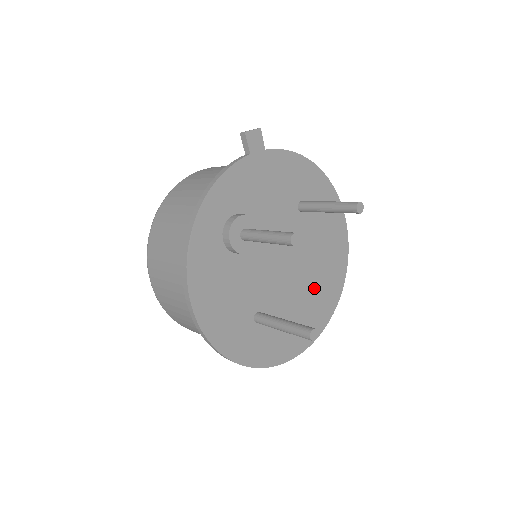
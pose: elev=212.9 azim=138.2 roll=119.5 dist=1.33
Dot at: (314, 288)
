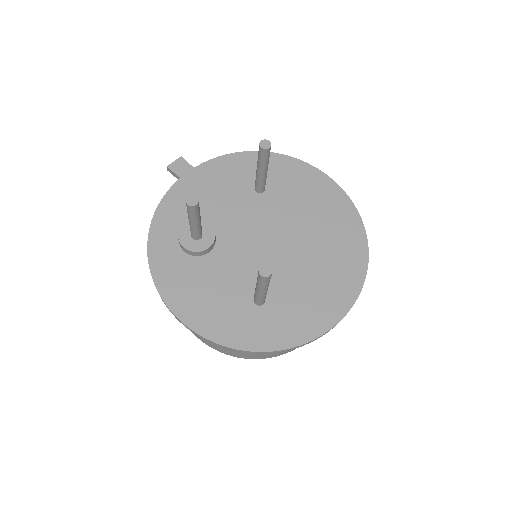
Dot at: (322, 249)
